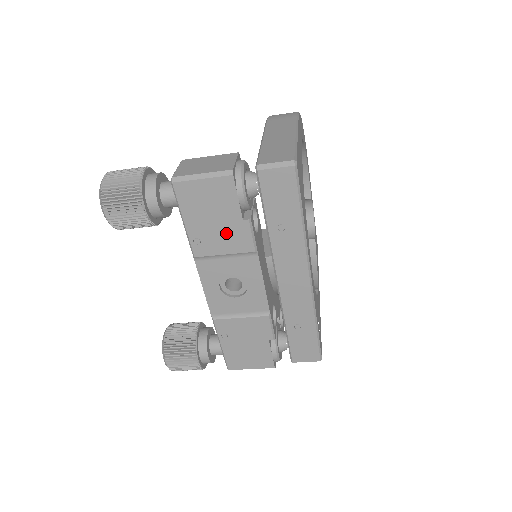
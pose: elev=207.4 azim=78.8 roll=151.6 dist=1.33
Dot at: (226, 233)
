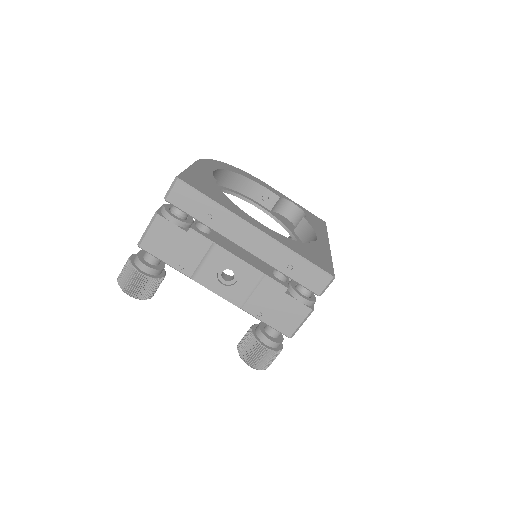
Dot at: (188, 248)
